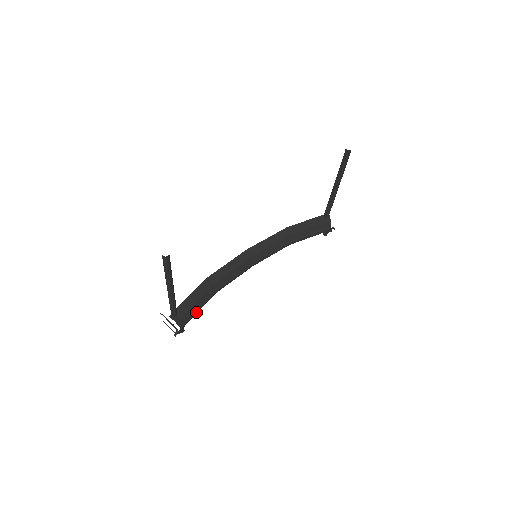
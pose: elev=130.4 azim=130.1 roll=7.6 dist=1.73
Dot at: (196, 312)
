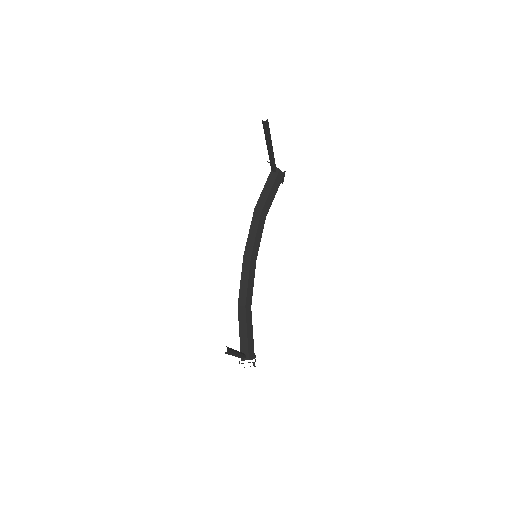
Dot at: (252, 336)
